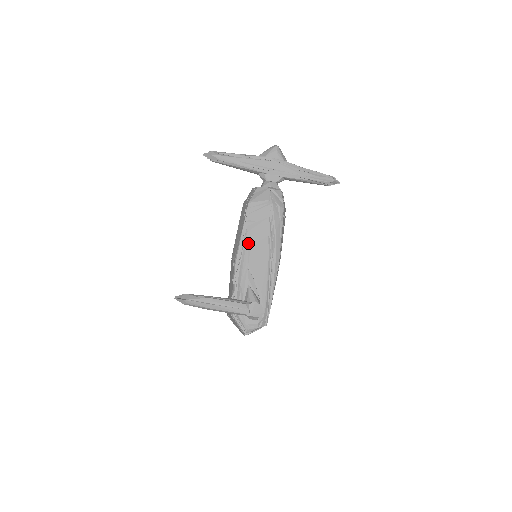
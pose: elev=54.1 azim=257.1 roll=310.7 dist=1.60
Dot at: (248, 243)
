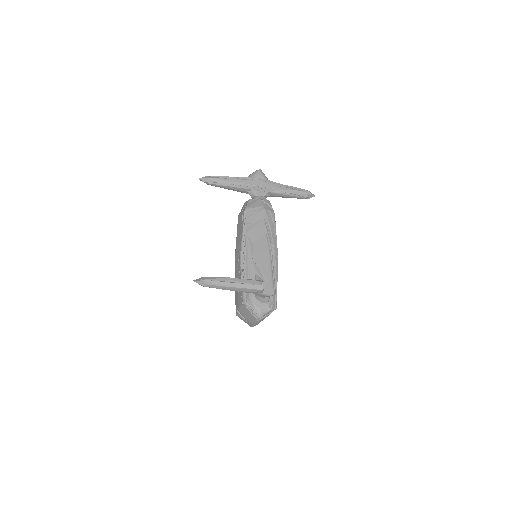
Dot at: (250, 240)
